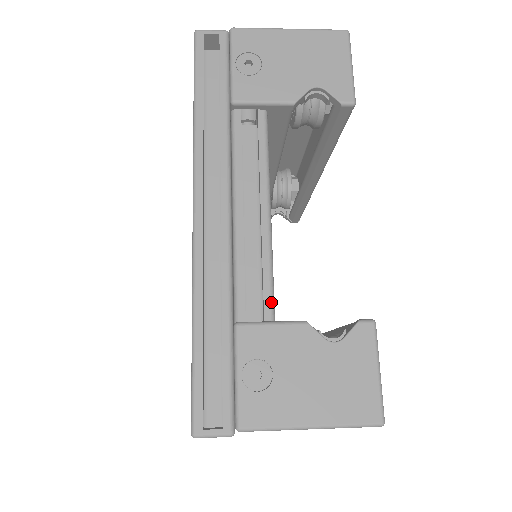
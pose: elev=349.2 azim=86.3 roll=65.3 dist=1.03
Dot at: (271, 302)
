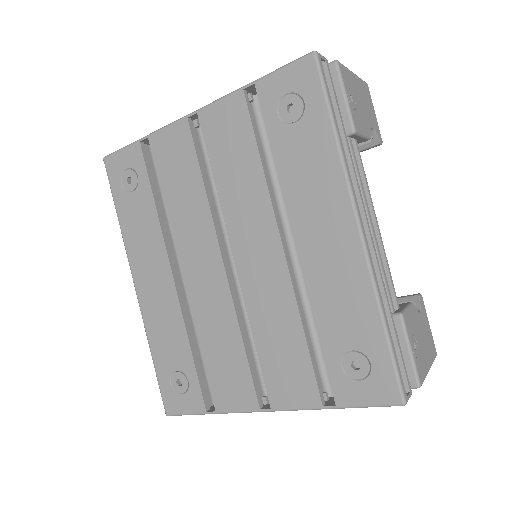
Dot at: occluded
